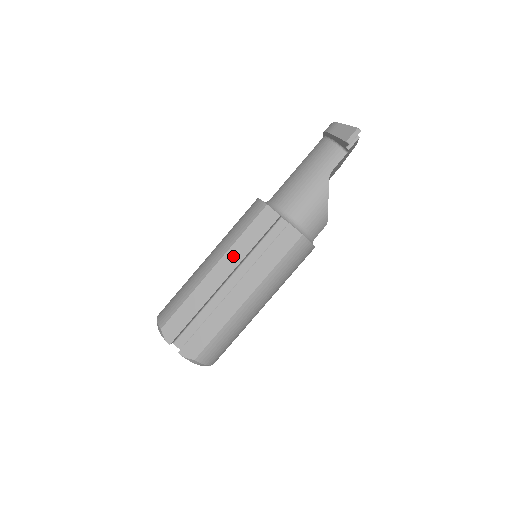
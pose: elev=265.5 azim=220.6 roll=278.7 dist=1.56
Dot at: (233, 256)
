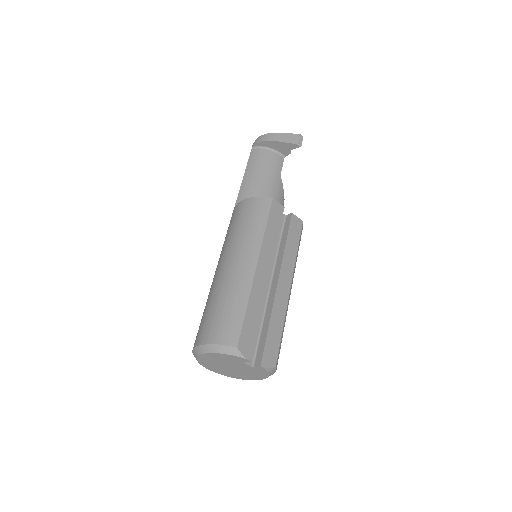
Dot at: (267, 250)
